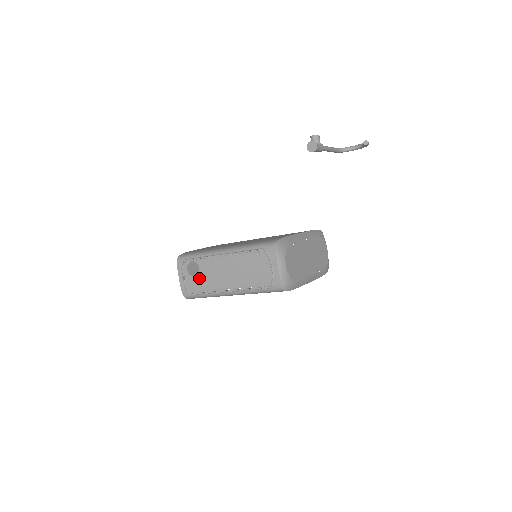
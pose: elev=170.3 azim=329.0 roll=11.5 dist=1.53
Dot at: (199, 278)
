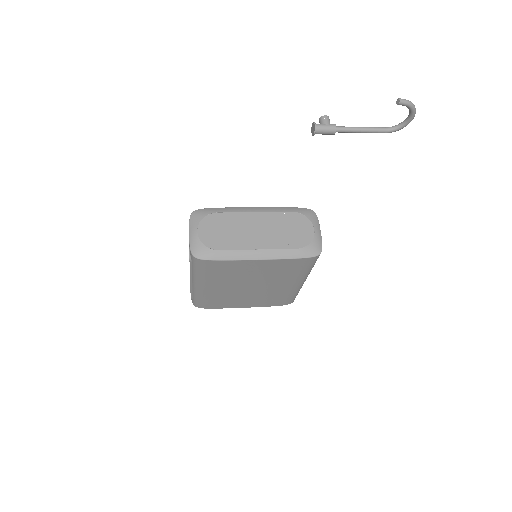
Dot at: occluded
